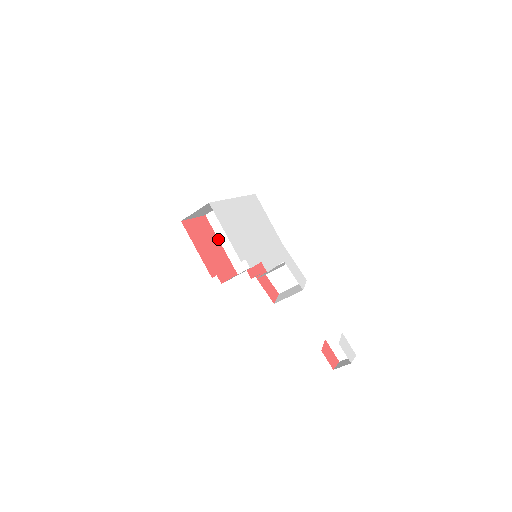
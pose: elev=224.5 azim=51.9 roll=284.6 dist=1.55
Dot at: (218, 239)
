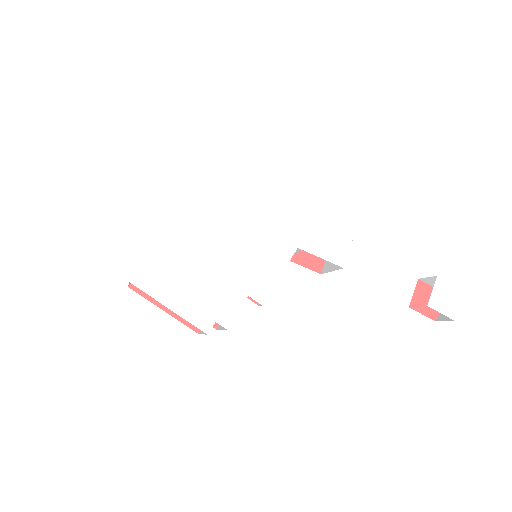
Dot at: occluded
